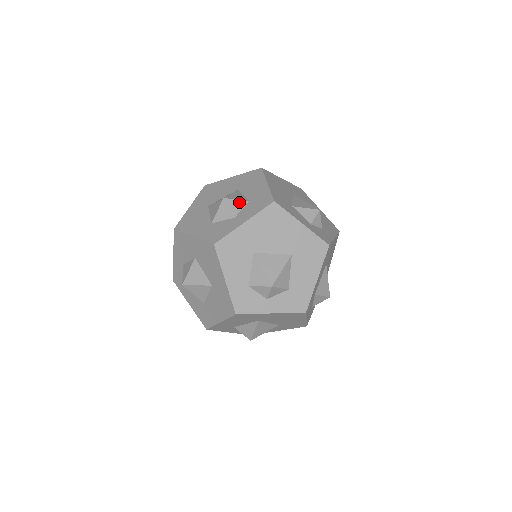
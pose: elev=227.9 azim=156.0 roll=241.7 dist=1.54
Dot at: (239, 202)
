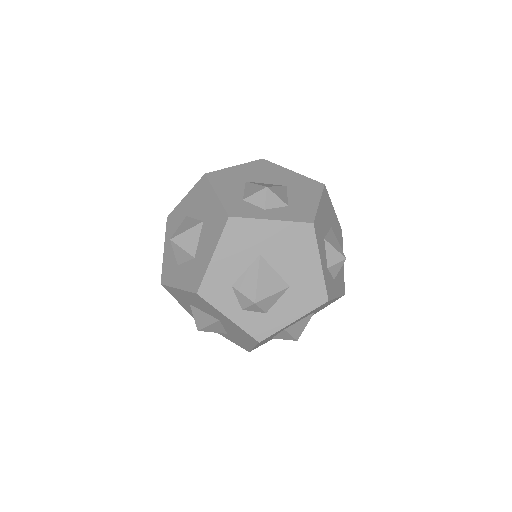
Dot at: occluded
